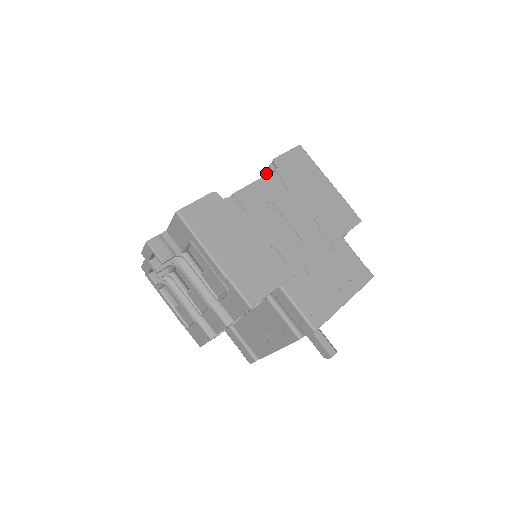
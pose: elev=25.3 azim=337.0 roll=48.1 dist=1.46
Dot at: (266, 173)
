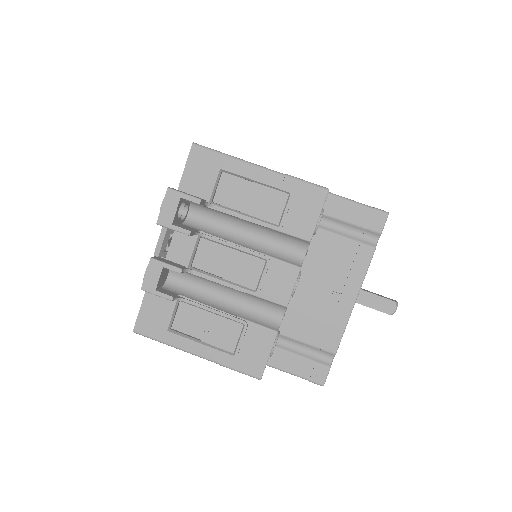
Dot at: occluded
